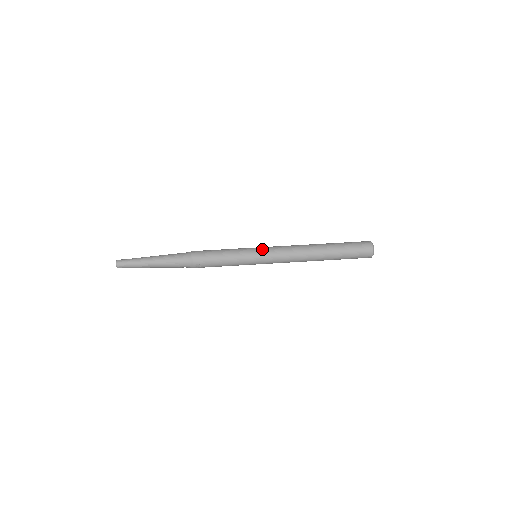
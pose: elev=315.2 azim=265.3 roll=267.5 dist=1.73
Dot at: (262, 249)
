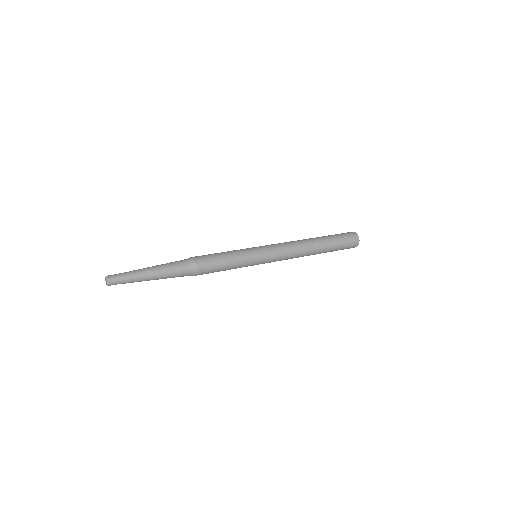
Dot at: (262, 247)
